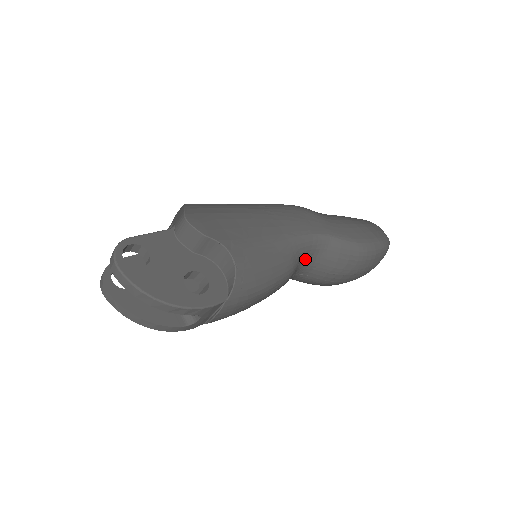
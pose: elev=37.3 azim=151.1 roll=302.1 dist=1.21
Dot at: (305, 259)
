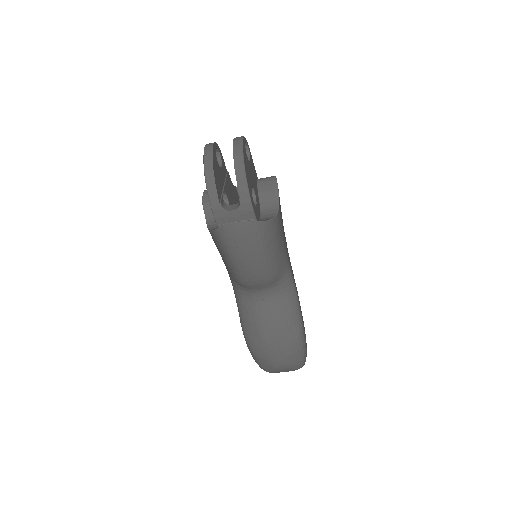
Dot at: (277, 289)
